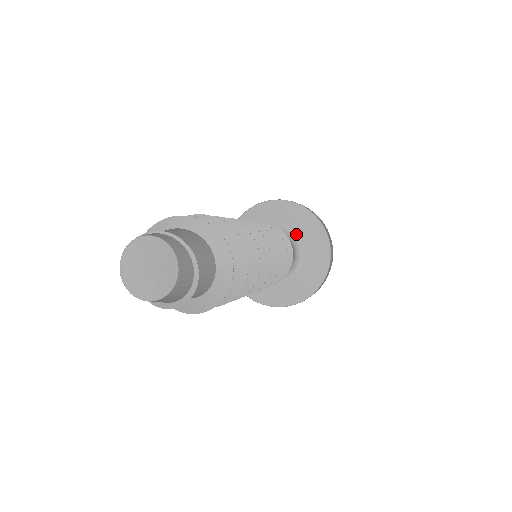
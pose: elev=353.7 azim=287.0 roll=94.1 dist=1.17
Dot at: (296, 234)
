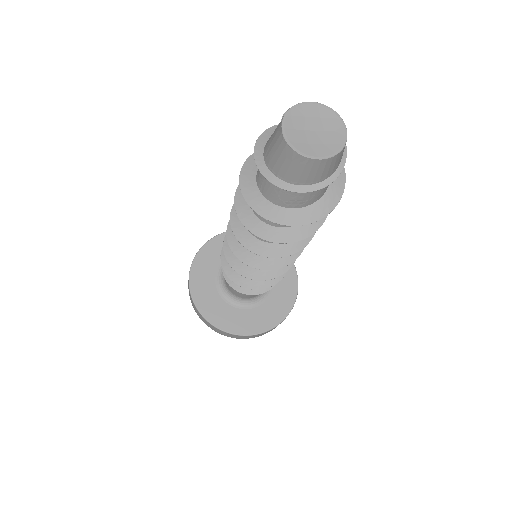
Dot at: occluded
